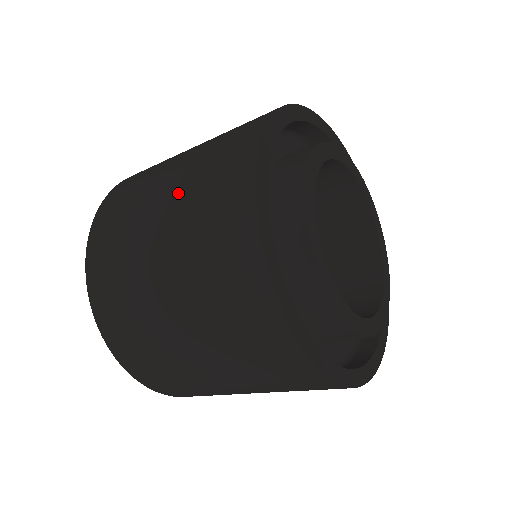
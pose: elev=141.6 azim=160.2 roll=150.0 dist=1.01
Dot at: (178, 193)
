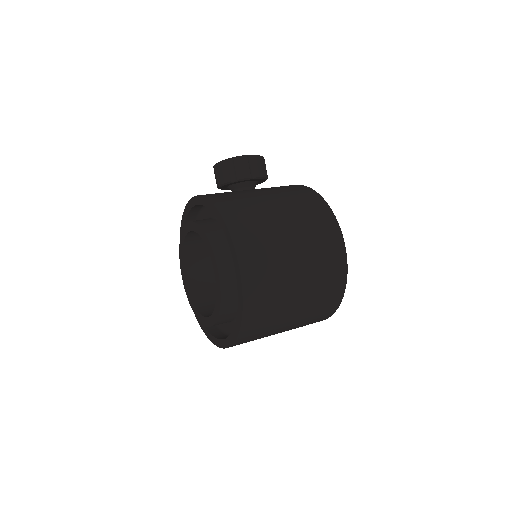
Dot at: (308, 294)
